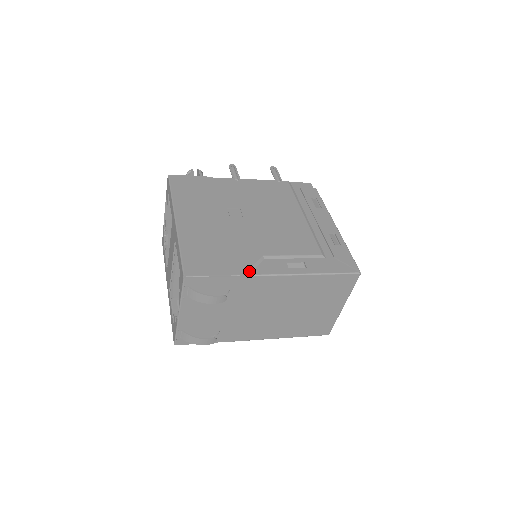
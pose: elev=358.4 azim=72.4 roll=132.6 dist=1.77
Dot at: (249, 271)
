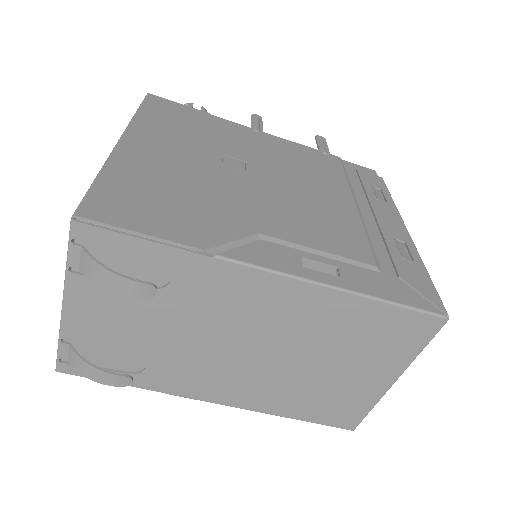
Dot at: (219, 248)
